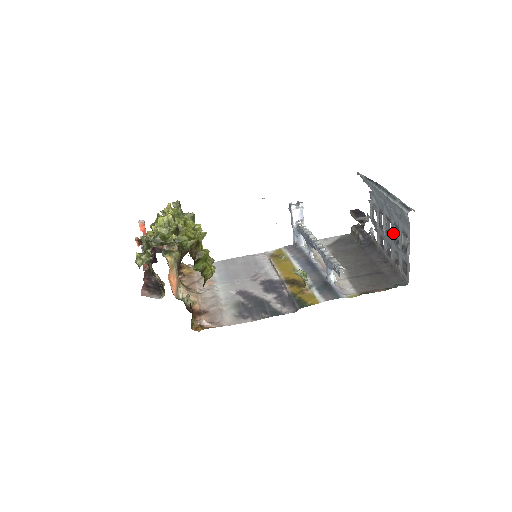
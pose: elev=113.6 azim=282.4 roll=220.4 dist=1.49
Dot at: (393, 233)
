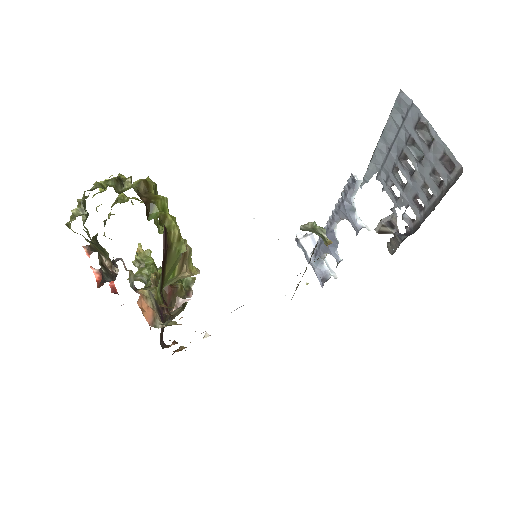
Dot at: (413, 158)
